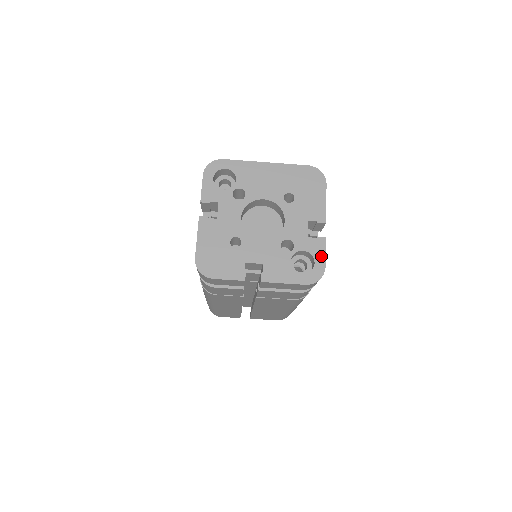
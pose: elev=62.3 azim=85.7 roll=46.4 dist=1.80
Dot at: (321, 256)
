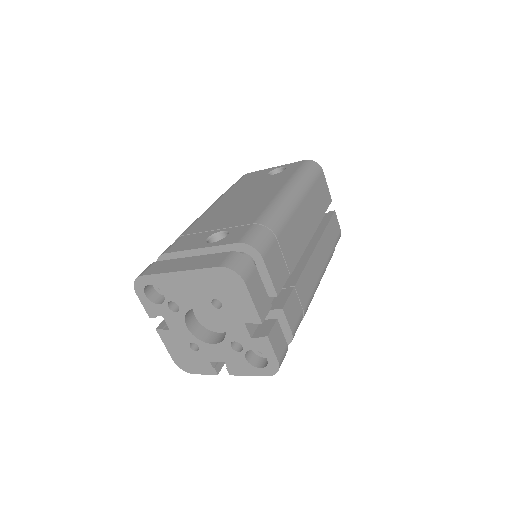
Dot at: (270, 353)
